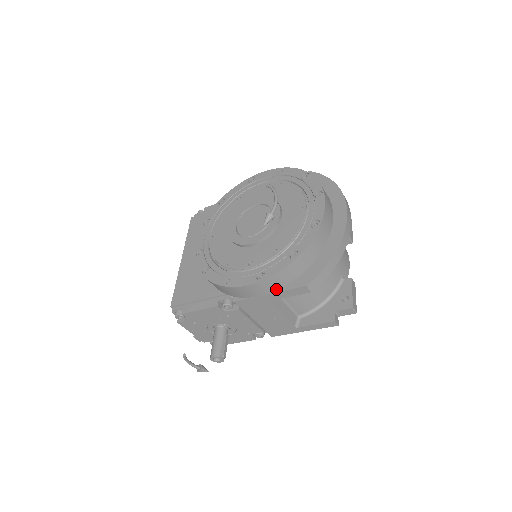
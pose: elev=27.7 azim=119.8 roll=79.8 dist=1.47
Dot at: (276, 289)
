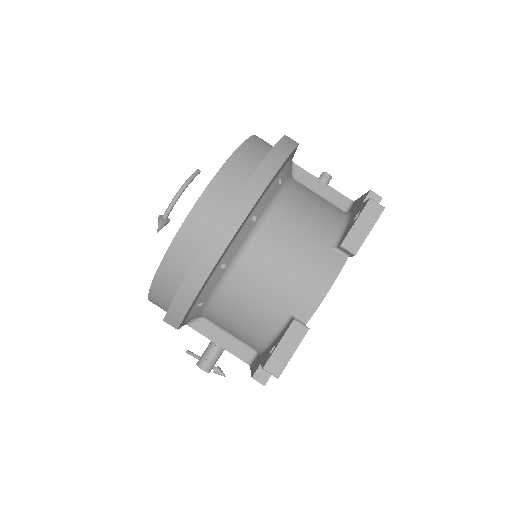
Dot at: occluded
